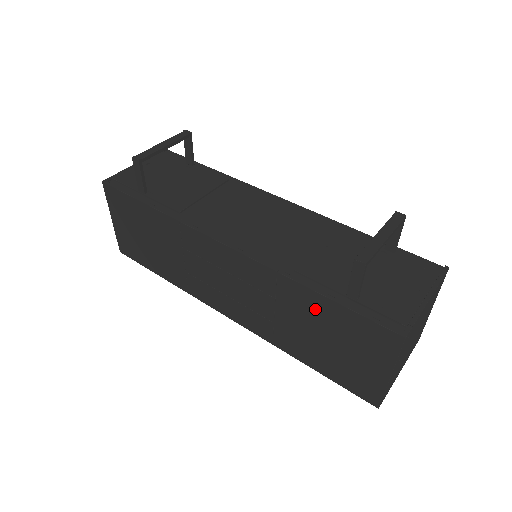
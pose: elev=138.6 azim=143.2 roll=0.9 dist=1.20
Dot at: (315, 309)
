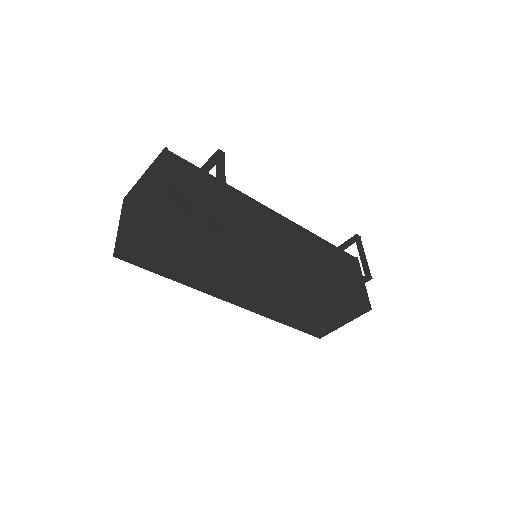
Dot at: (326, 299)
